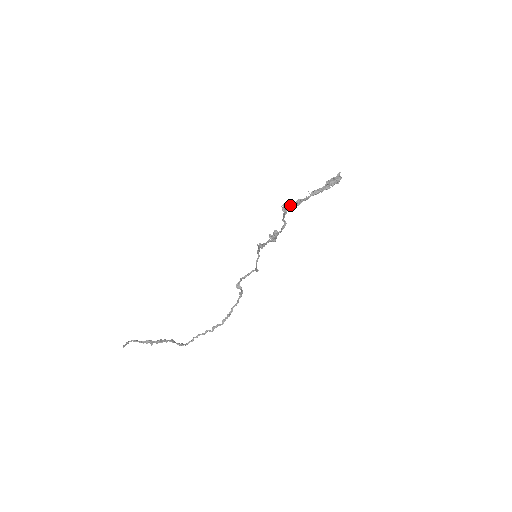
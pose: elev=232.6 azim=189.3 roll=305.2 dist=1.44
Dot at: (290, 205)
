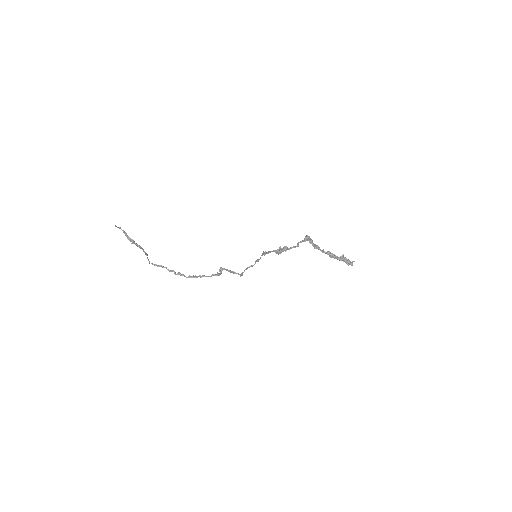
Dot at: (311, 241)
